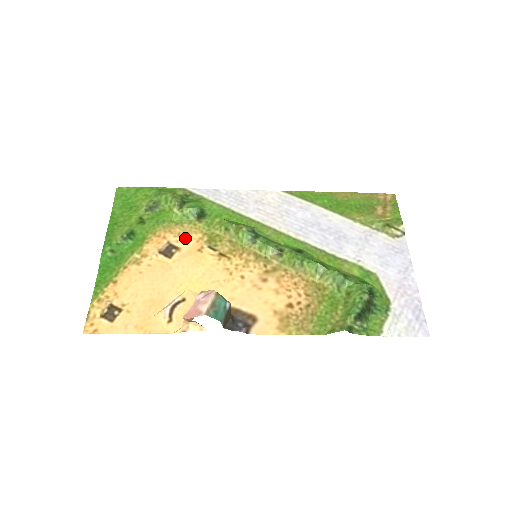
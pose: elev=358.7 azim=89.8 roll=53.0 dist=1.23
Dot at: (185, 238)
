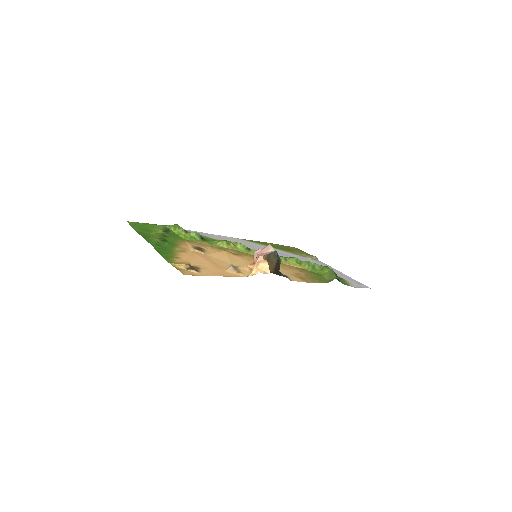
Dot at: (203, 246)
